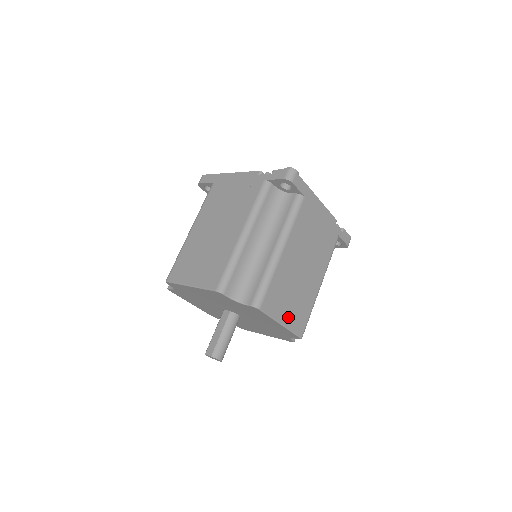
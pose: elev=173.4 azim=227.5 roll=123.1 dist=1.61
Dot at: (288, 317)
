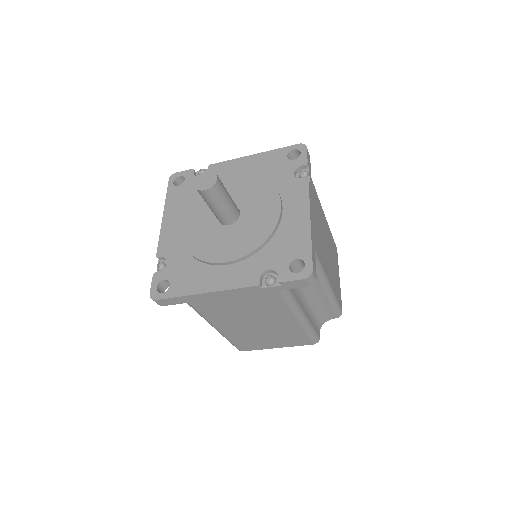
Dot at: (279, 344)
